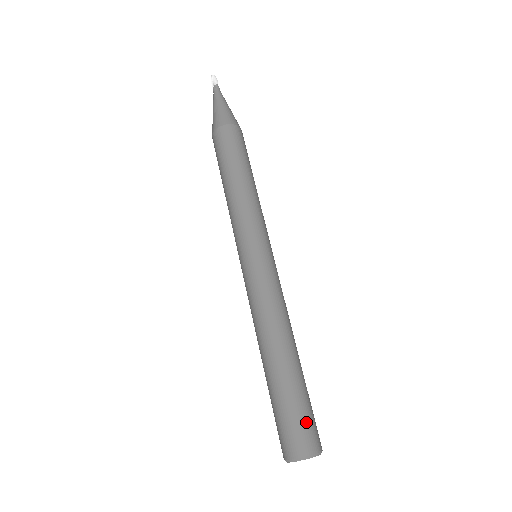
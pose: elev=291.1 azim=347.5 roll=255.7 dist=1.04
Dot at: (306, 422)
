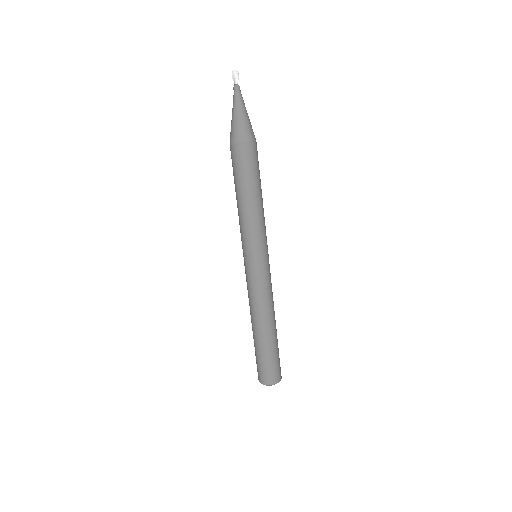
Dot at: (270, 369)
